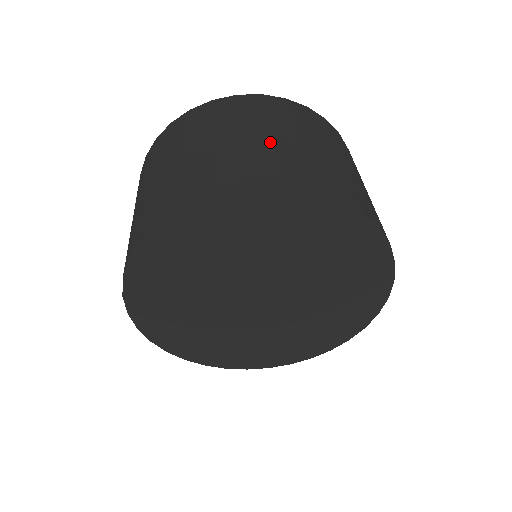
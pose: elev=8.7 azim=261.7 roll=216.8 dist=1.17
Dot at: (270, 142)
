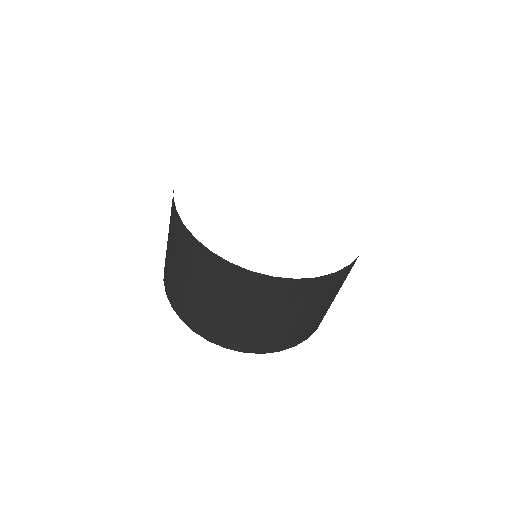
Dot at: occluded
